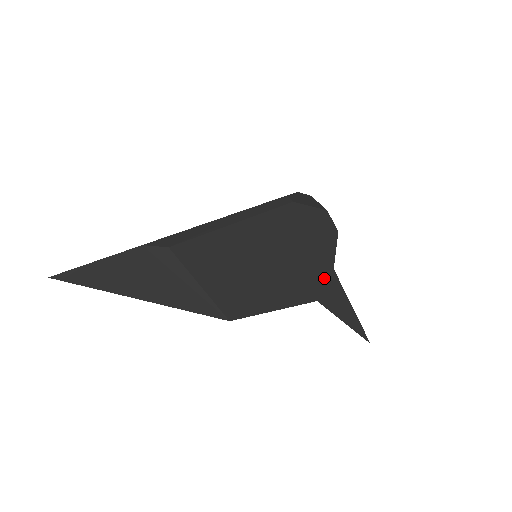
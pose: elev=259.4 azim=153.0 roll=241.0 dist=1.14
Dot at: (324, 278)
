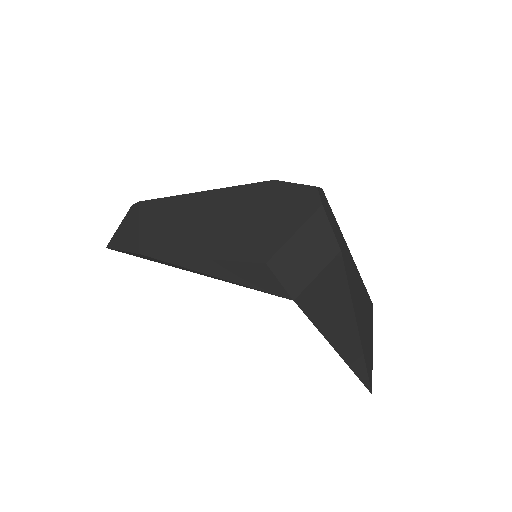
Dot at: (270, 243)
